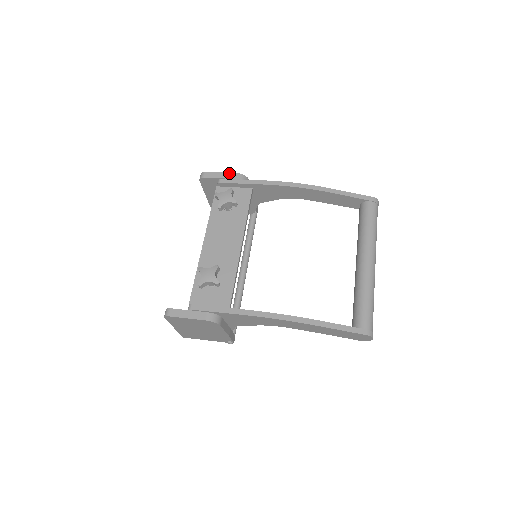
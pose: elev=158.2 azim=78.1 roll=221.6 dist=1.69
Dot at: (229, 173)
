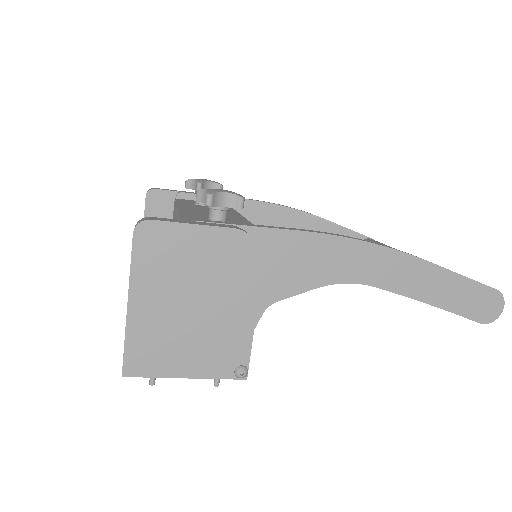
Dot at: (191, 192)
